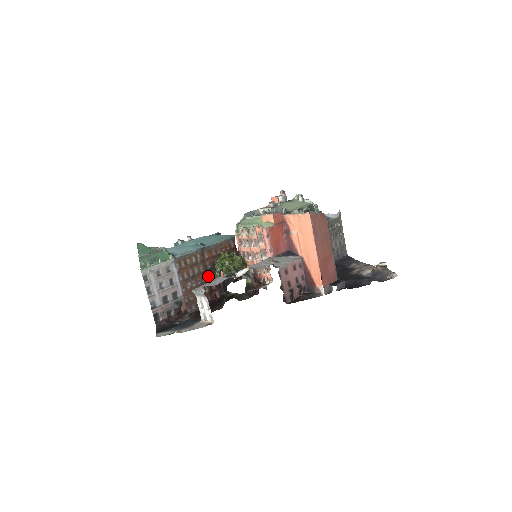
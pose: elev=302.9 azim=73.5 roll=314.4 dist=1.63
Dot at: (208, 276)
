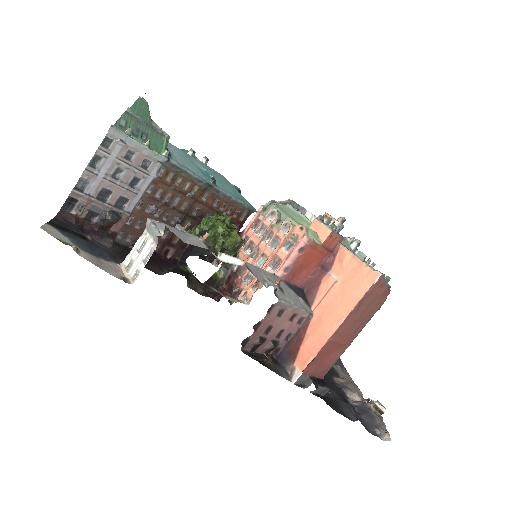
Dot at: (182, 222)
